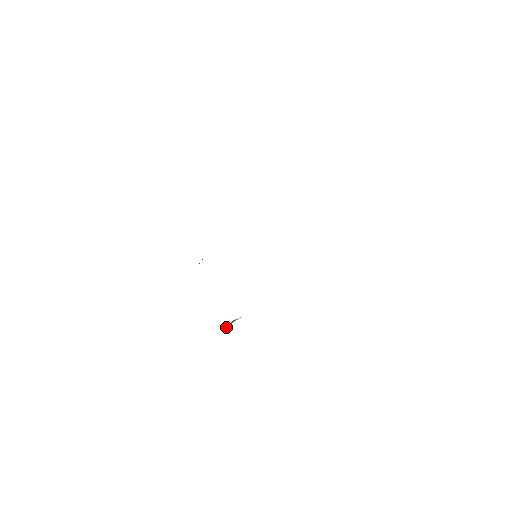
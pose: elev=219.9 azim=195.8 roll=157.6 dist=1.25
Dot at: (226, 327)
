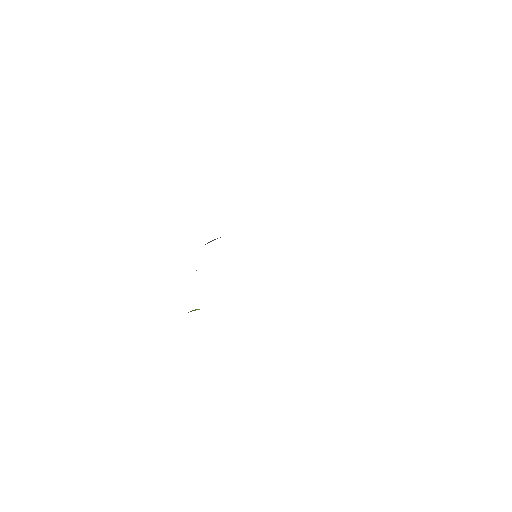
Dot at: occluded
